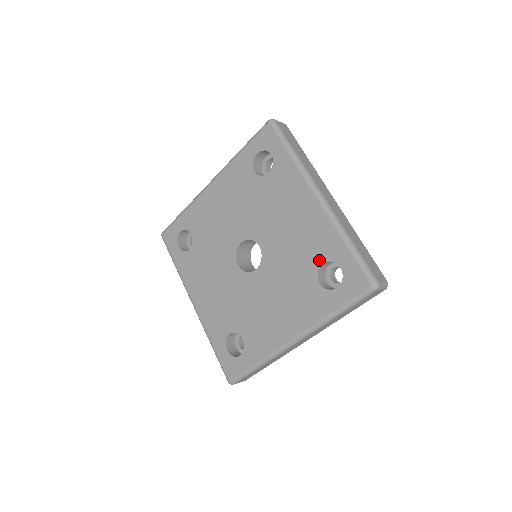
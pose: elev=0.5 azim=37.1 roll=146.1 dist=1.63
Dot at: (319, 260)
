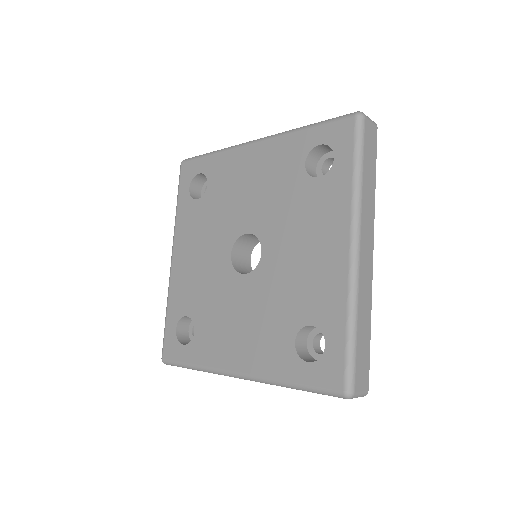
Dot at: (299, 166)
